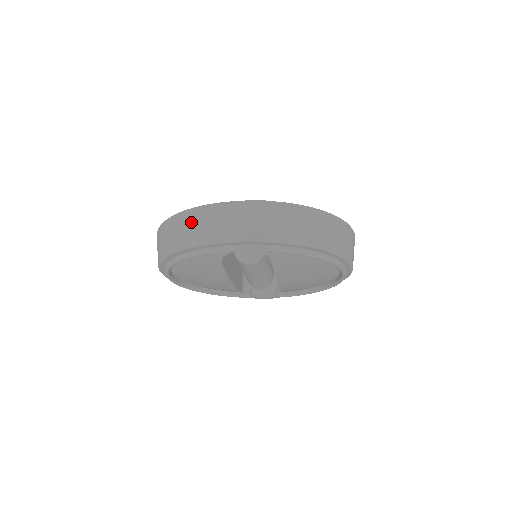
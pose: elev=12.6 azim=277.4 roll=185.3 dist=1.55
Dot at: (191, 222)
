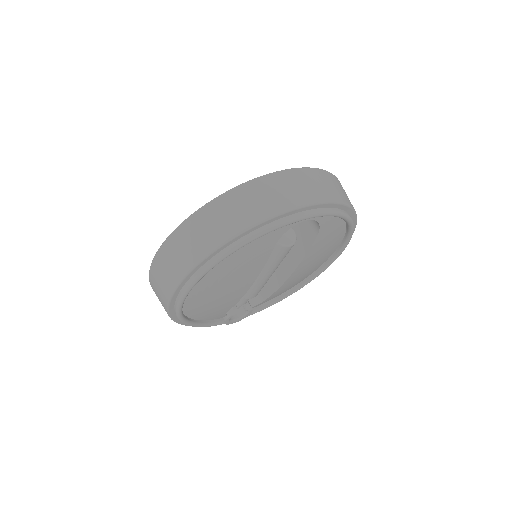
Dot at: (255, 194)
